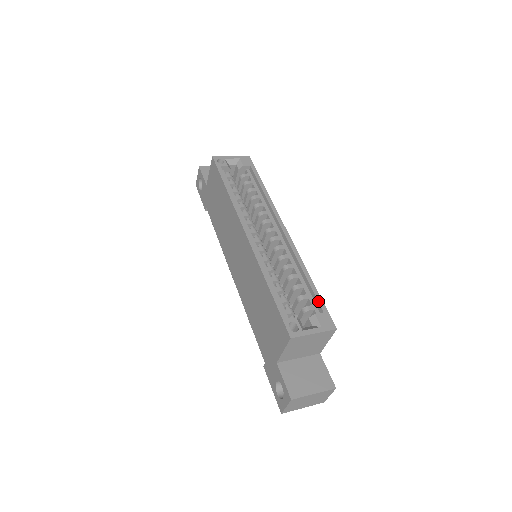
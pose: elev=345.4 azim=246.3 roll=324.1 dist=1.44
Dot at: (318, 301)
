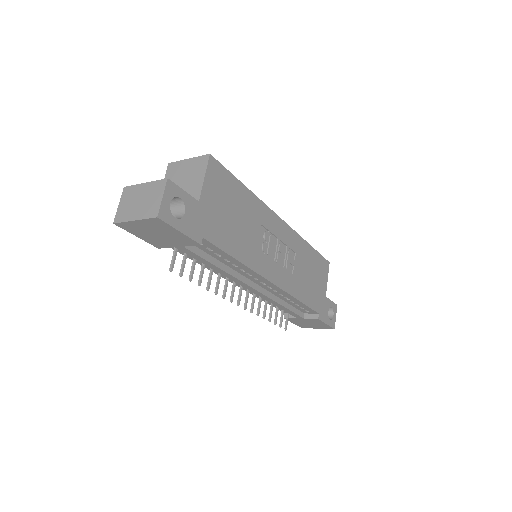
Dot at: occluded
